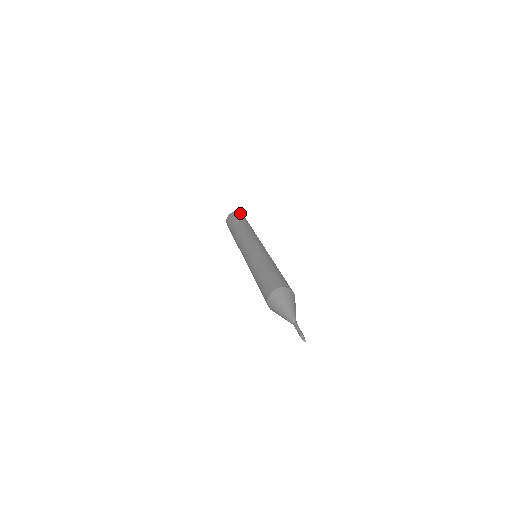
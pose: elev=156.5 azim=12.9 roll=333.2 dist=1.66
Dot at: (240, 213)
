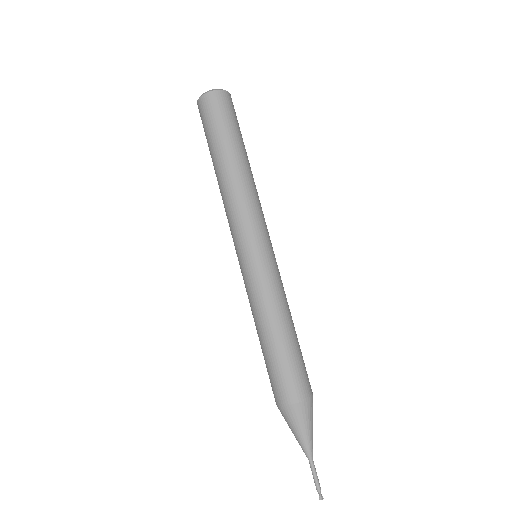
Dot at: (213, 98)
